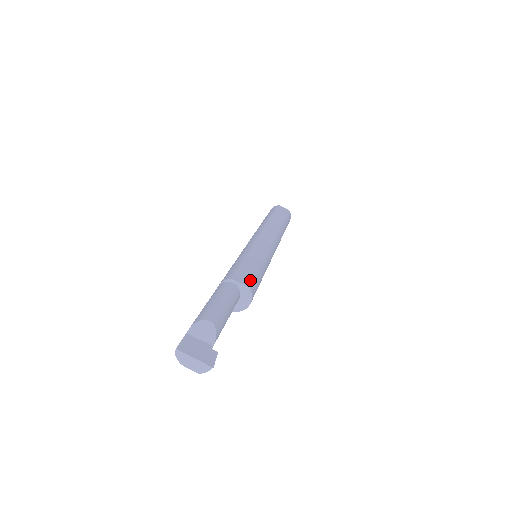
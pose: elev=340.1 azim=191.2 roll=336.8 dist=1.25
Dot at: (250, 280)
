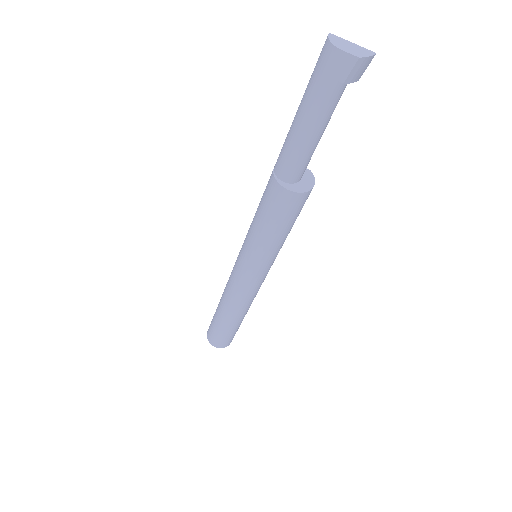
Dot at: occluded
